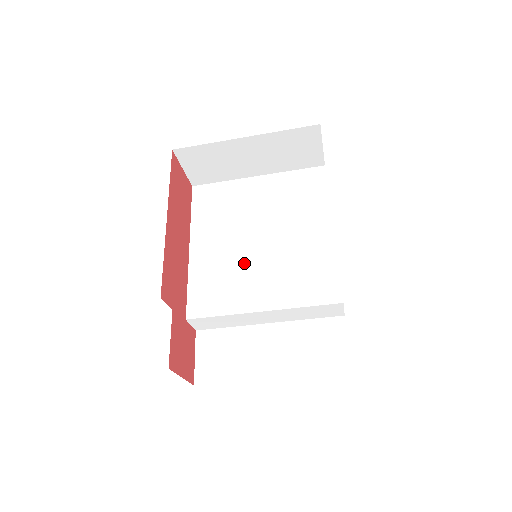
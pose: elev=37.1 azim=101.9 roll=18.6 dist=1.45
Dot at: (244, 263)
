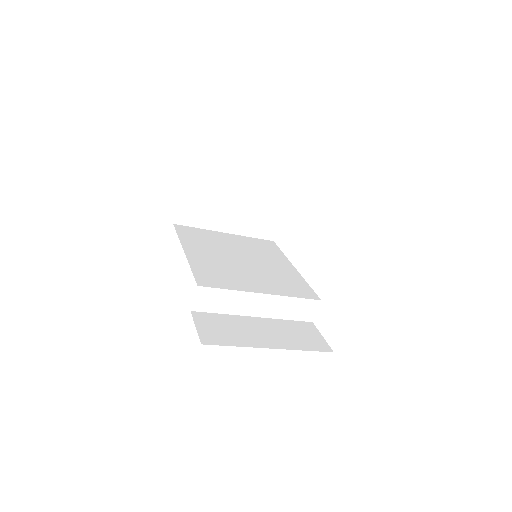
Dot at: (236, 268)
